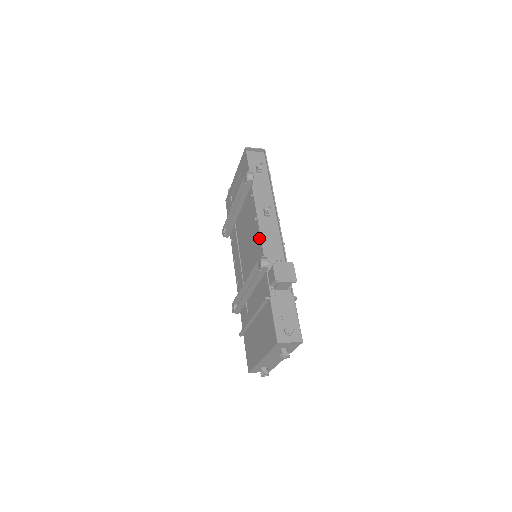
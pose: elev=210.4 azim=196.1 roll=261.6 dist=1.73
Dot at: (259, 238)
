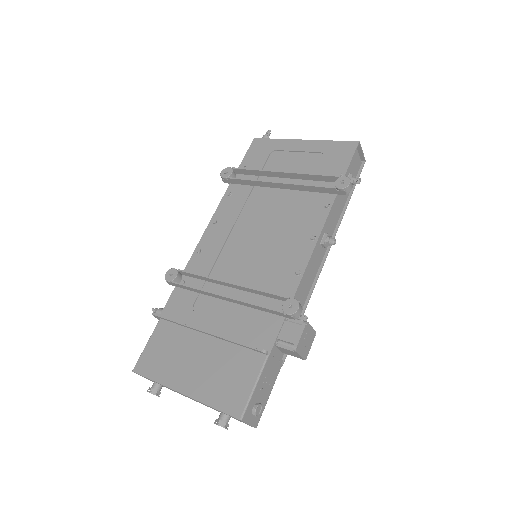
Dot at: (302, 266)
